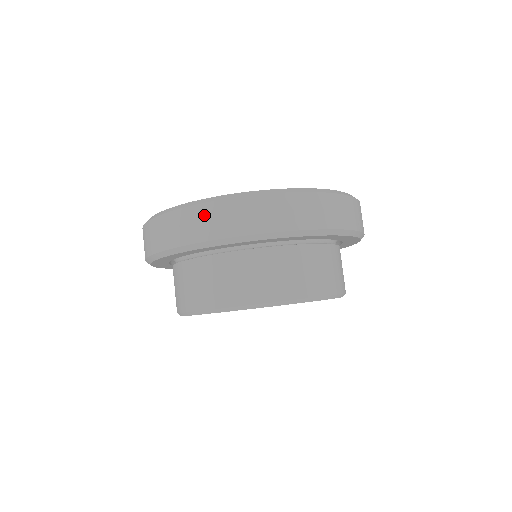
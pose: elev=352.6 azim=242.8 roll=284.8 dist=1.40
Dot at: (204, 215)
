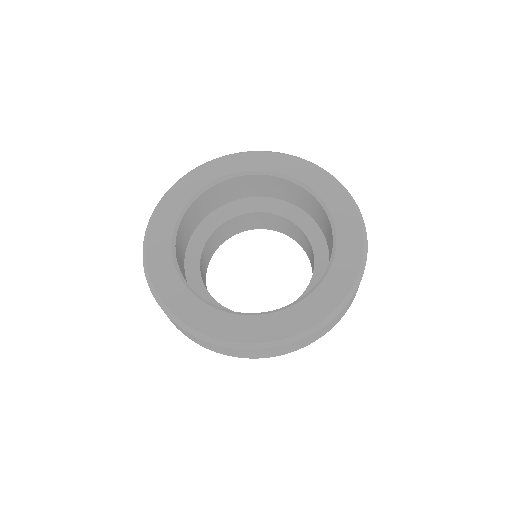
Dot at: occluded
